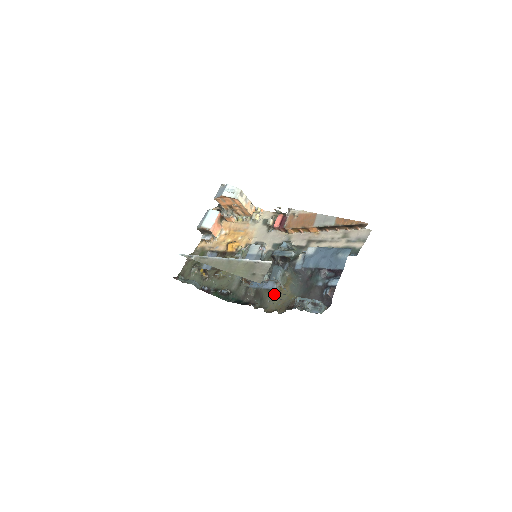
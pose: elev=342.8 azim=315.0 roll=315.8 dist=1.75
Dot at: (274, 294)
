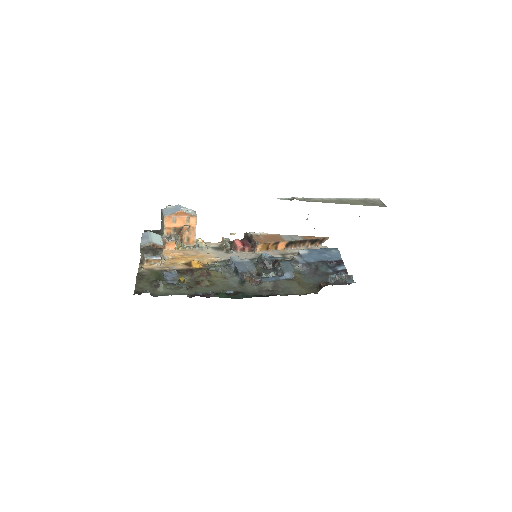
Dot at: (297, 282)
